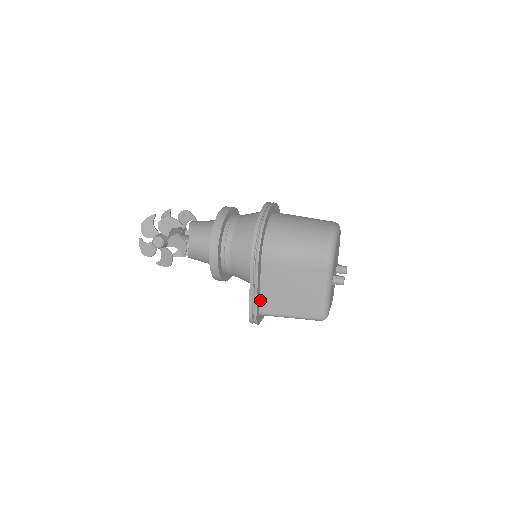
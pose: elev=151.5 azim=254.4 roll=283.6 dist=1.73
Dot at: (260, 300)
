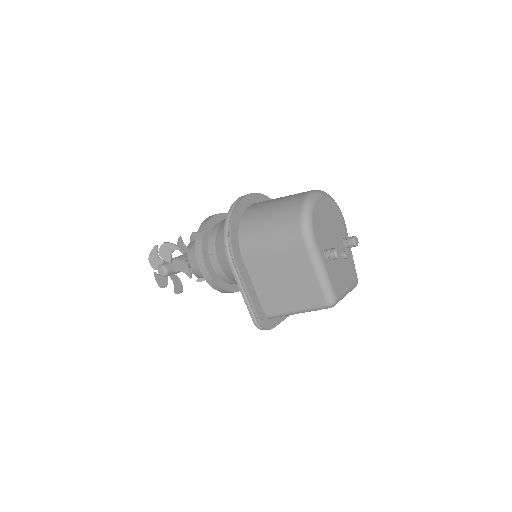
Dot at: (260, 302)
